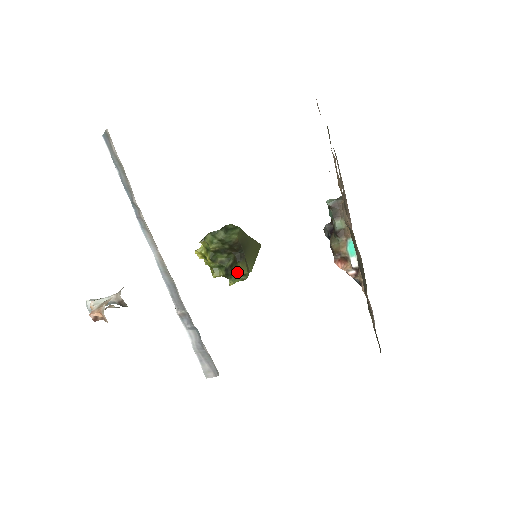
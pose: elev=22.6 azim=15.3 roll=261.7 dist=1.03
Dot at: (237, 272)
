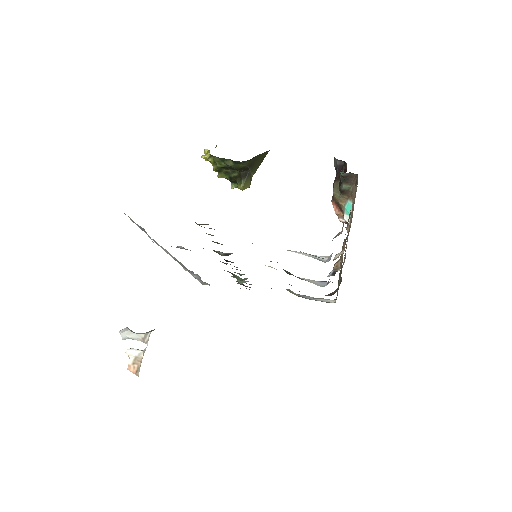
Dot at: (240, 189)
